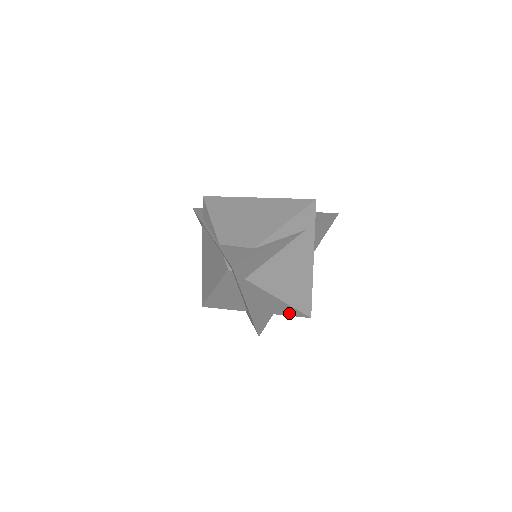
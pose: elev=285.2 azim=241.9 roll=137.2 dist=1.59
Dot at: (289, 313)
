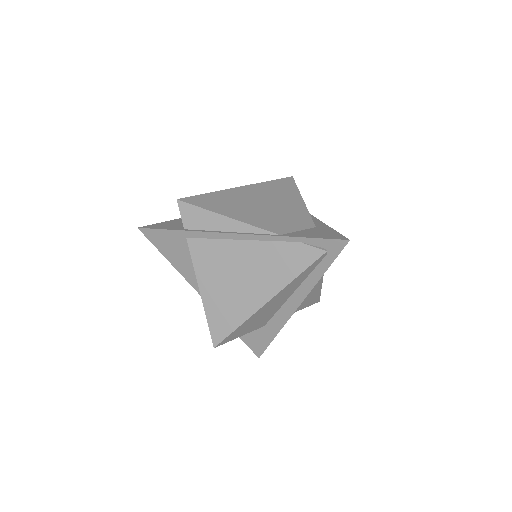
Dot at: (306, 304)
